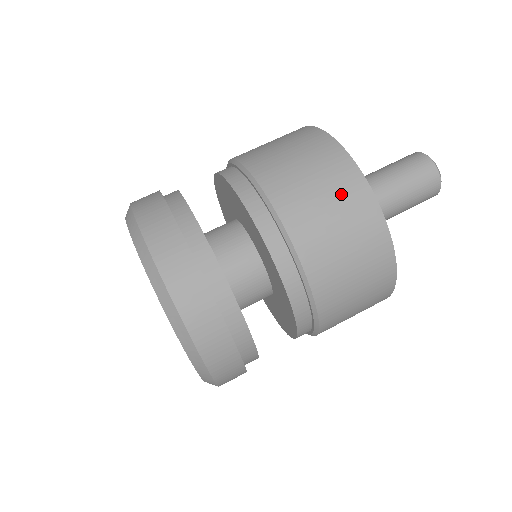
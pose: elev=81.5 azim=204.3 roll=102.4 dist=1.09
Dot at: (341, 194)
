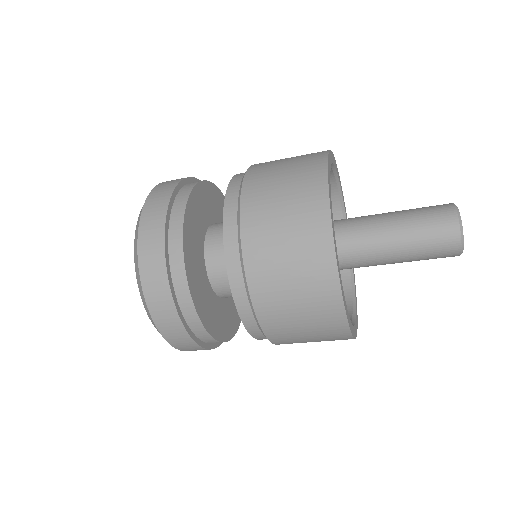
Dot at: (316, 312)
